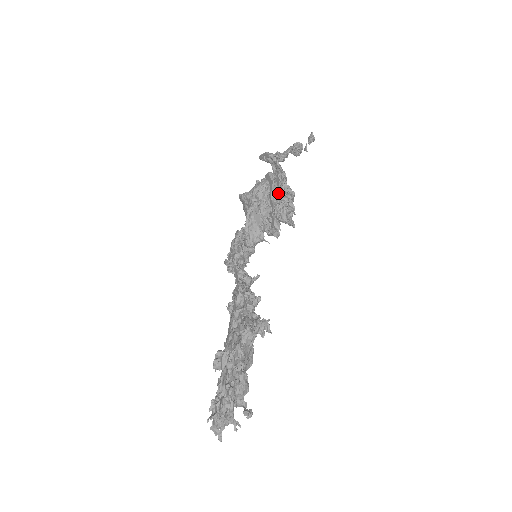
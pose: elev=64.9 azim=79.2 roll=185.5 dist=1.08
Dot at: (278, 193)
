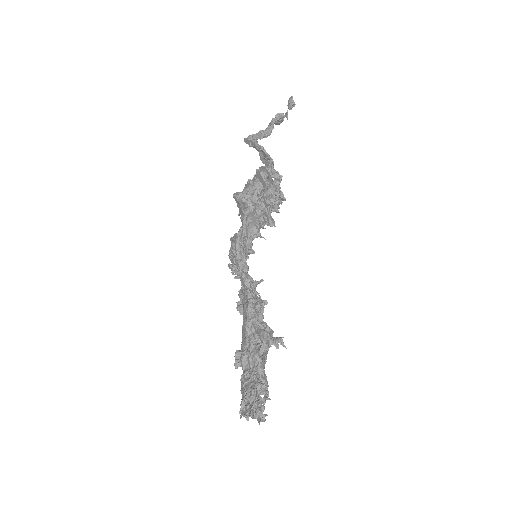
Dot at: (269, 188)
